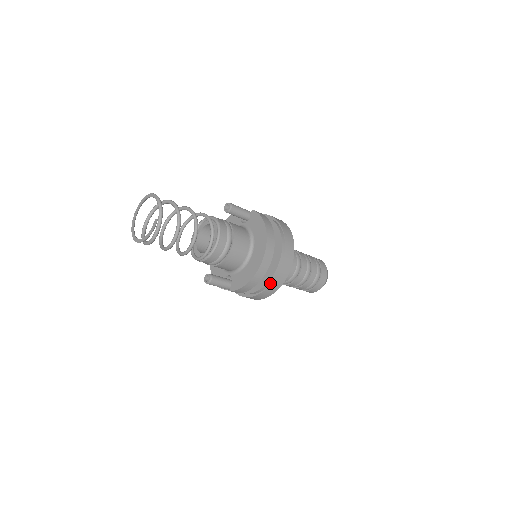
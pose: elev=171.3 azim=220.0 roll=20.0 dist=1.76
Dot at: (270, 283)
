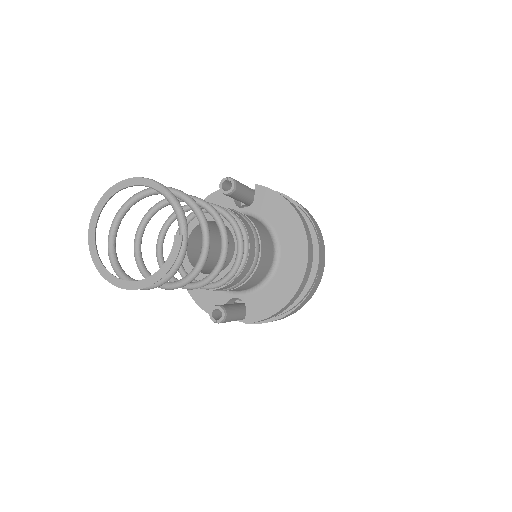
Dot at: (304, 297)
